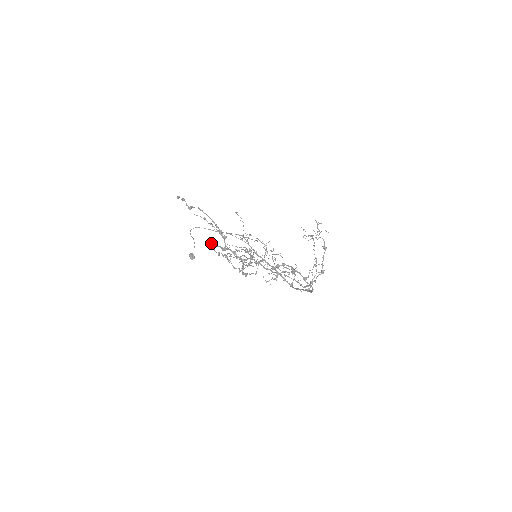
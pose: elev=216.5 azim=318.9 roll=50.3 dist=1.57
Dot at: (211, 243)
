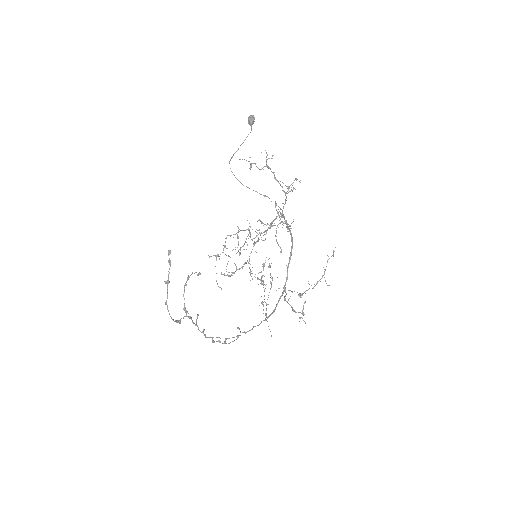
Dot at: (185, 285)
